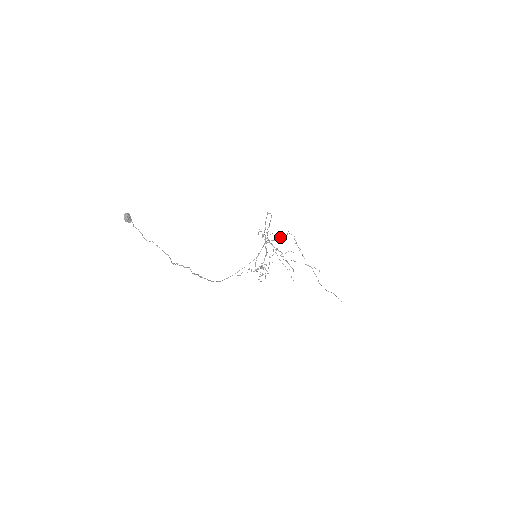
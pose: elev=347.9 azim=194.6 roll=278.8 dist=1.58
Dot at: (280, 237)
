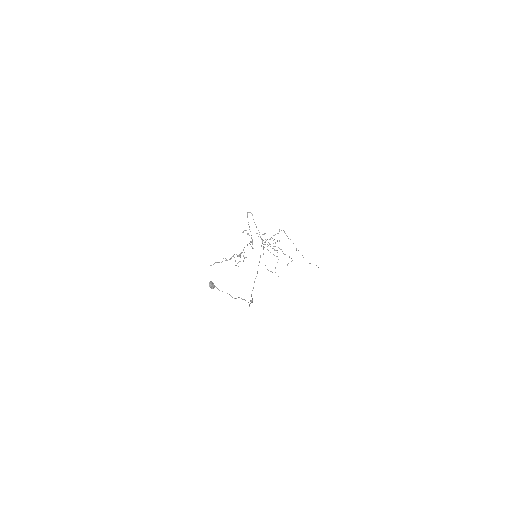
Dot at: (274, 235)
